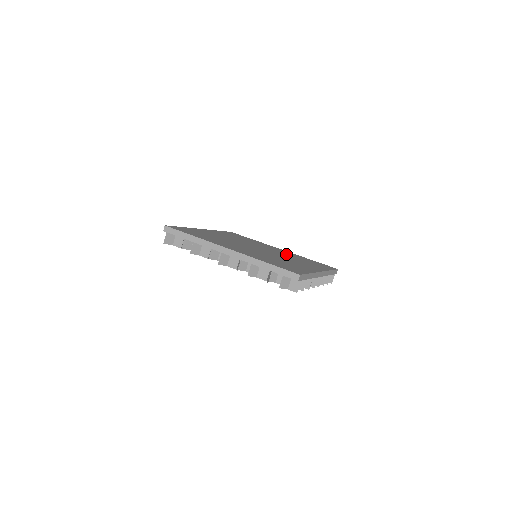
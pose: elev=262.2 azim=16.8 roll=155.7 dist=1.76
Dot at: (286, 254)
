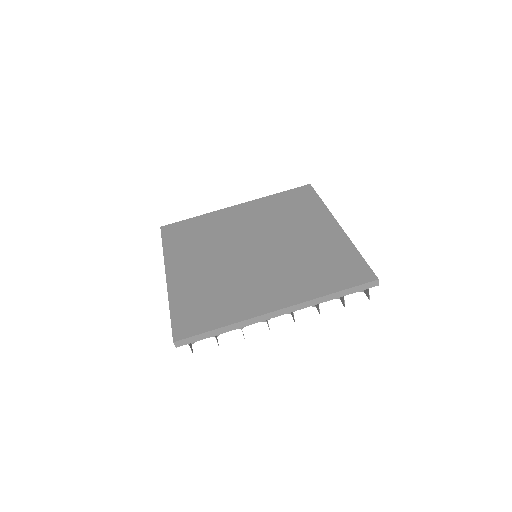
Dot at: (306, 248)
